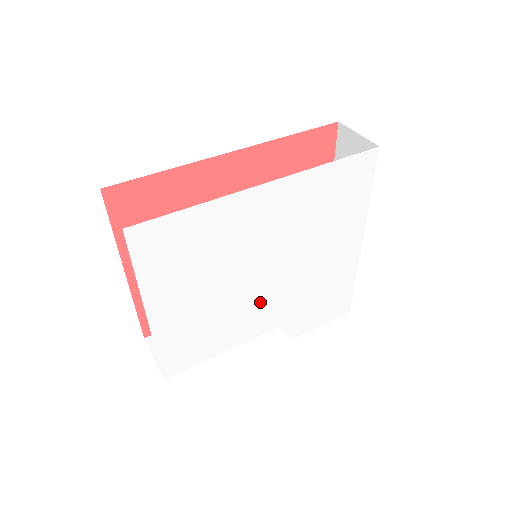
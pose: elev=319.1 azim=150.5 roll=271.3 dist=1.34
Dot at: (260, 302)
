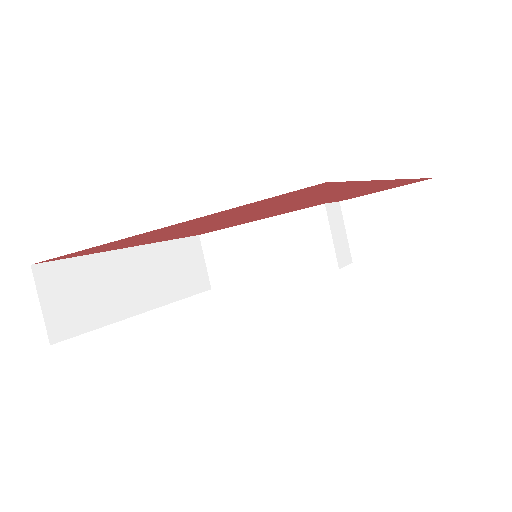
Dot at: occluded
